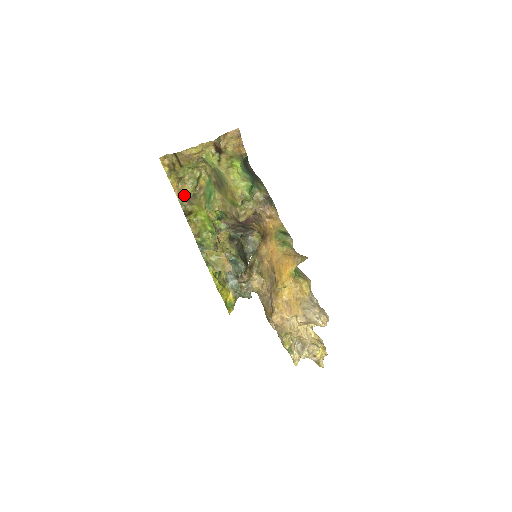
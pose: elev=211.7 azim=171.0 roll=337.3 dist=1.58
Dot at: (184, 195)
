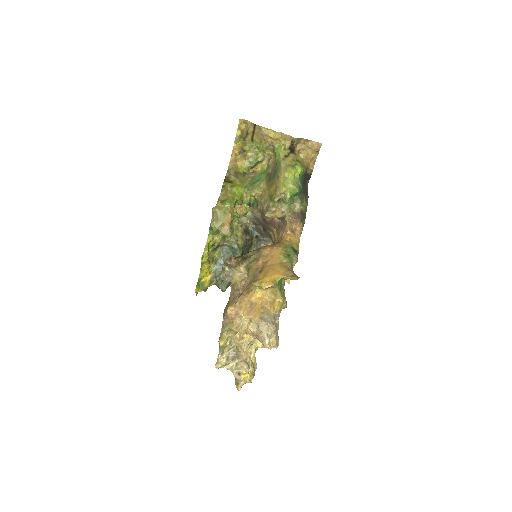
Dot at: (236, 166)
